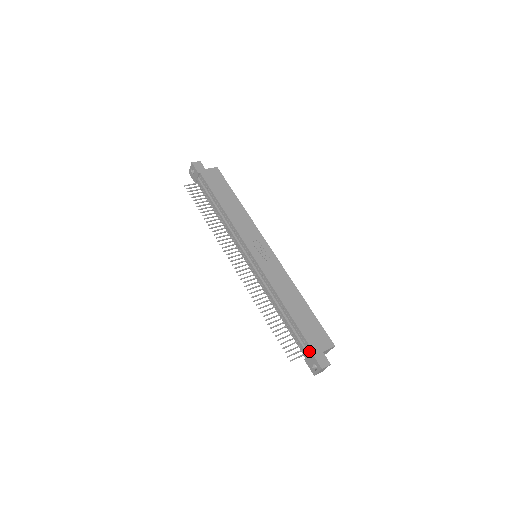
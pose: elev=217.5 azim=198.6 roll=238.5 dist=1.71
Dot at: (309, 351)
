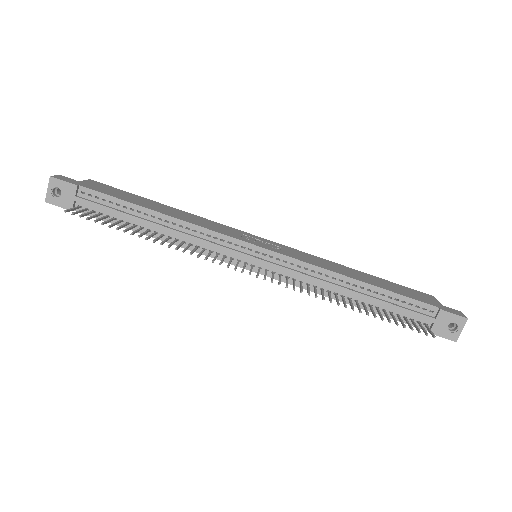
Dot at: (432, 314)
